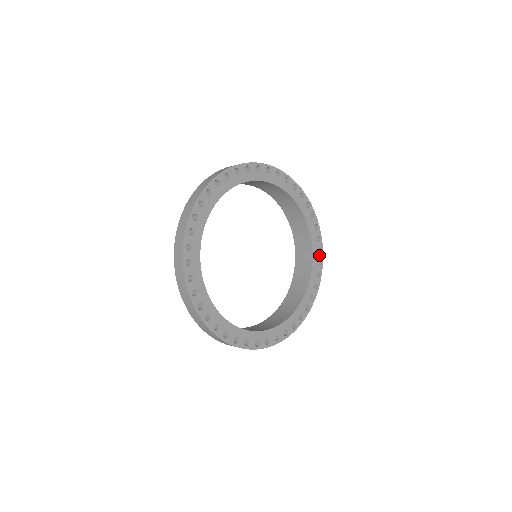
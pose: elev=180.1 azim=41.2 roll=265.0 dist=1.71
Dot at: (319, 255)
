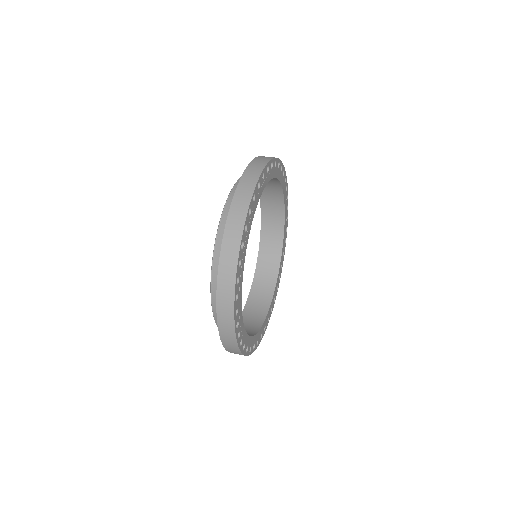
Dot at: (286, 223)
